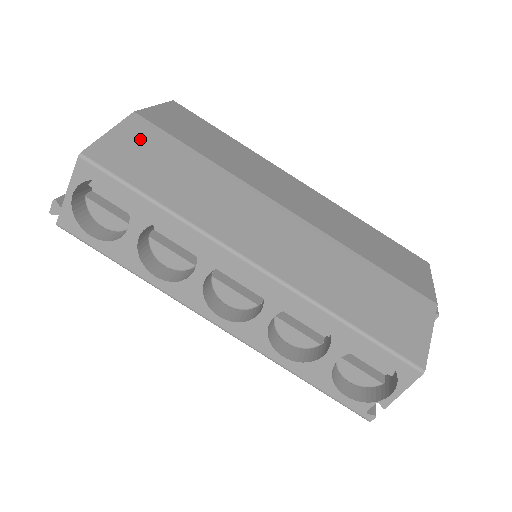
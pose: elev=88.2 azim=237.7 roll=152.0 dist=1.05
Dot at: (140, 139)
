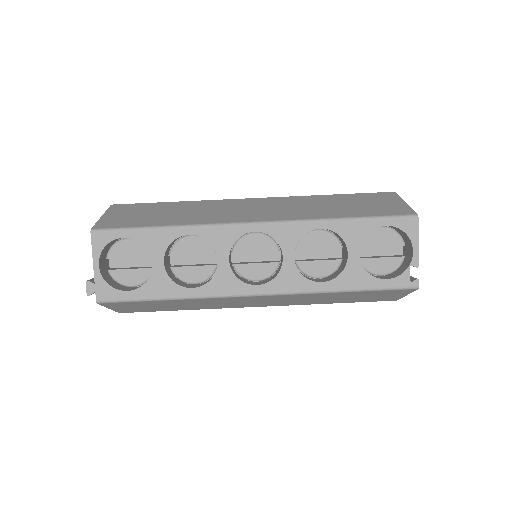
Dot at: (126, 211)
